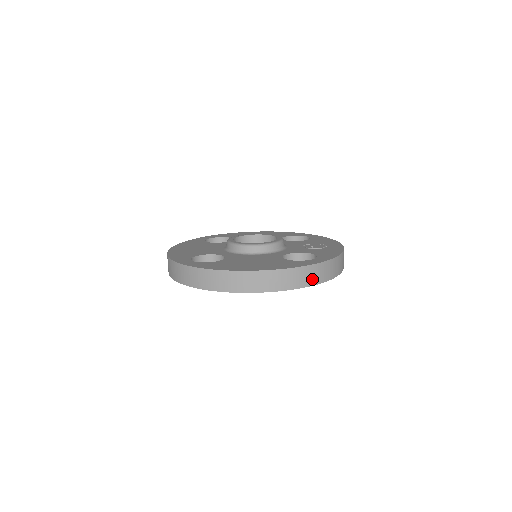
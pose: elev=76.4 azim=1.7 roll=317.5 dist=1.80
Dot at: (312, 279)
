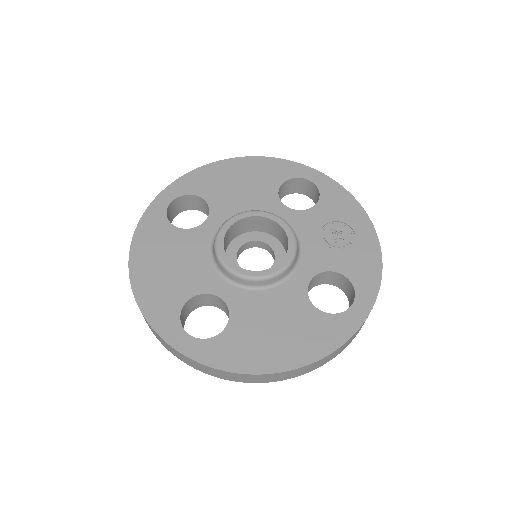
Dot at: (354, 337)
